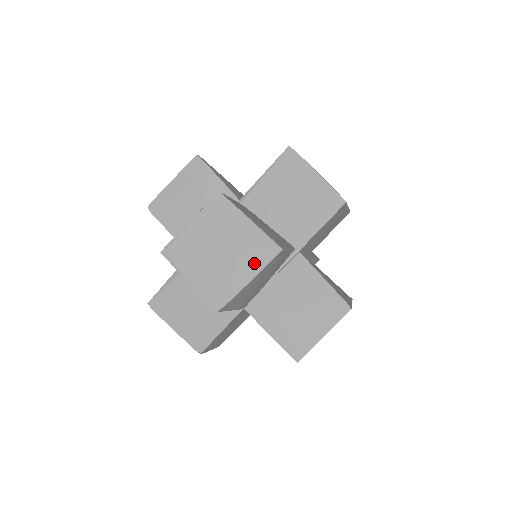
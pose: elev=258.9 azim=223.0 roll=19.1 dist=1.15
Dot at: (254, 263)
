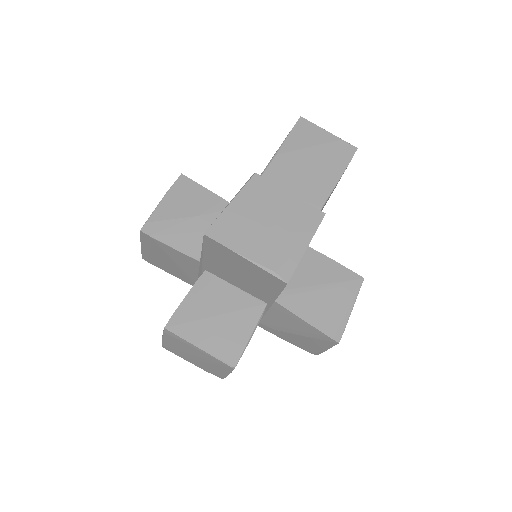
Dot at: (222, 369)
